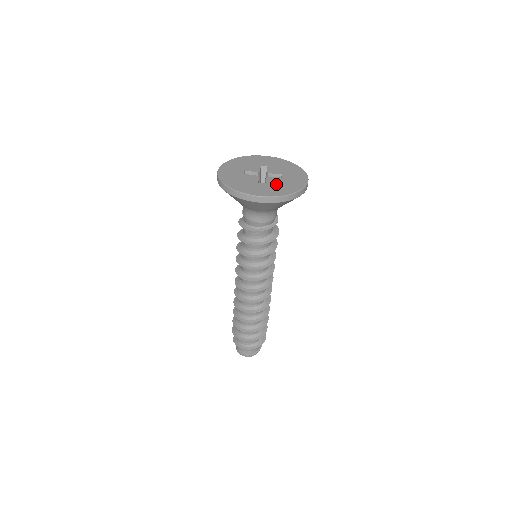
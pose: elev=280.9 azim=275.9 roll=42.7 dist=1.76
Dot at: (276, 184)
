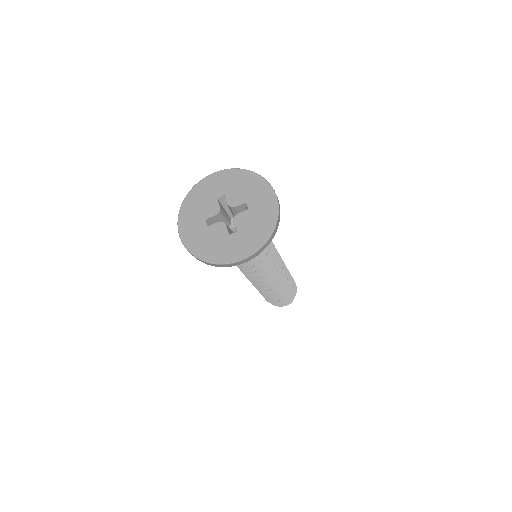
Dot at: (248, 226)
